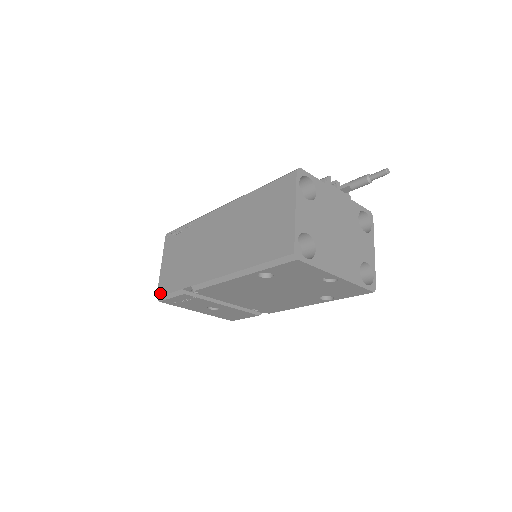
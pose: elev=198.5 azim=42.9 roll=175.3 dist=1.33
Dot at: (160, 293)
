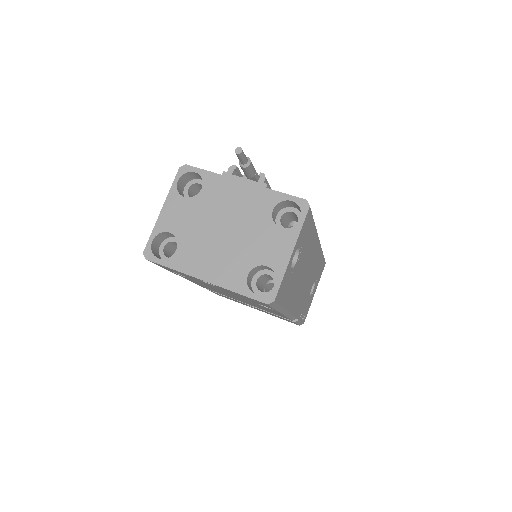
Dot at: occluded
